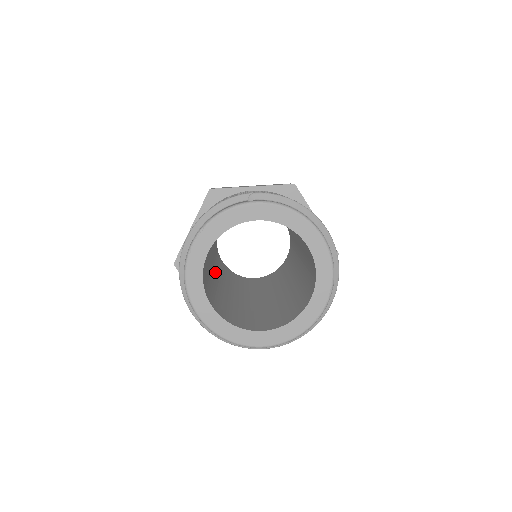
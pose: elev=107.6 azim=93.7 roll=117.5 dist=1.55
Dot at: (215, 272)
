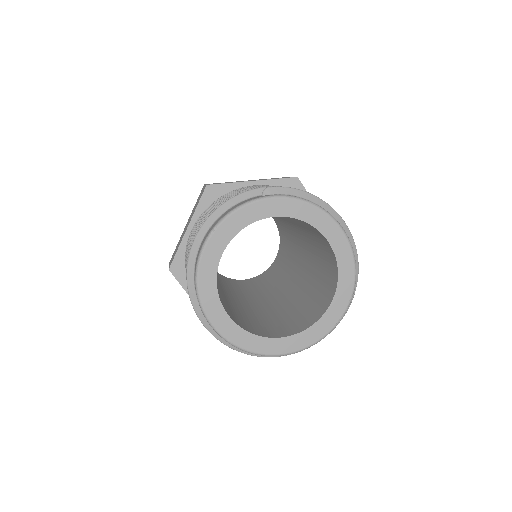
Dot at: occluded
